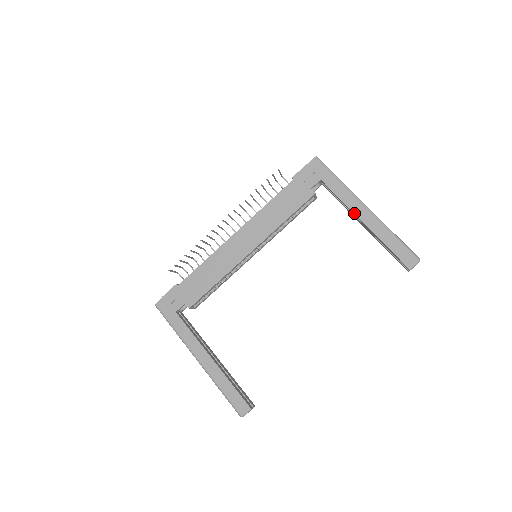
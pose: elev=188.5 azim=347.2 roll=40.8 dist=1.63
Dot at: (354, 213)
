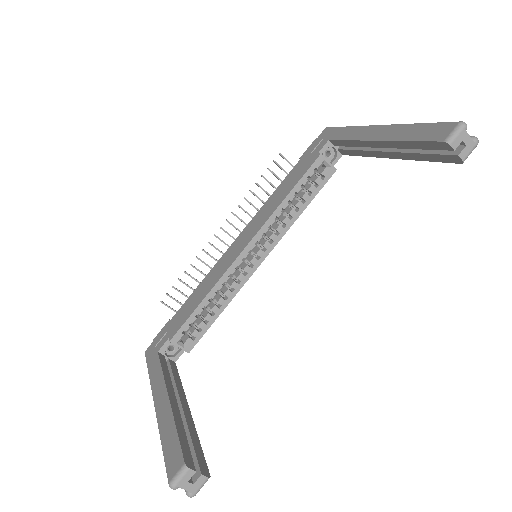
Dot at: (363, 140)
